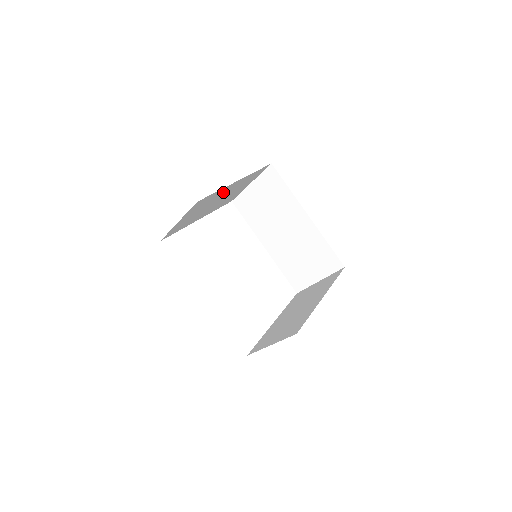
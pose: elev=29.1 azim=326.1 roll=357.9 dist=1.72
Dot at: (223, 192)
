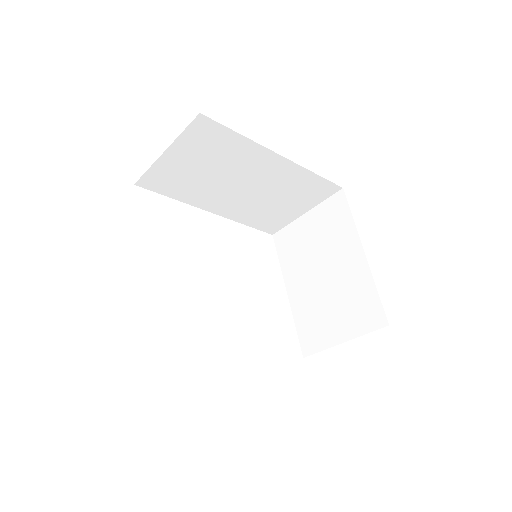
Dot at: occluded
